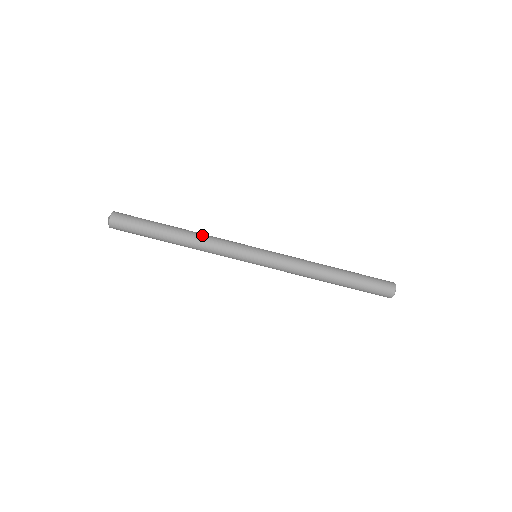
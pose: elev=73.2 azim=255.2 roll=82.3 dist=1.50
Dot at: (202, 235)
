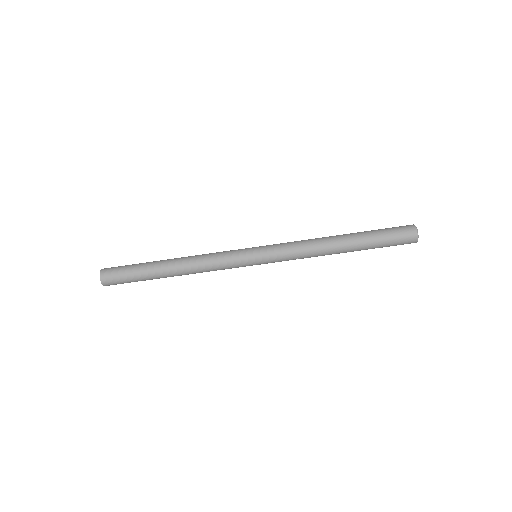
Dot at: occluded
